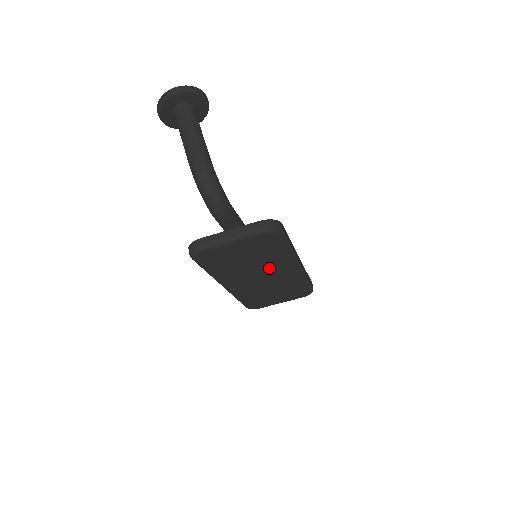
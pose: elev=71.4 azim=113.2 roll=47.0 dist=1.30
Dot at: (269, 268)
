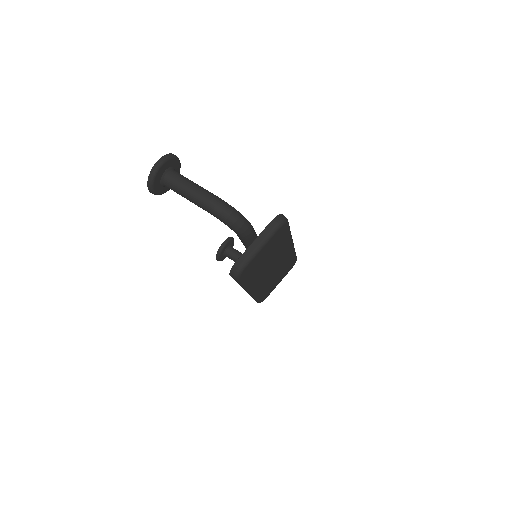
Dot at: (278, 256)
